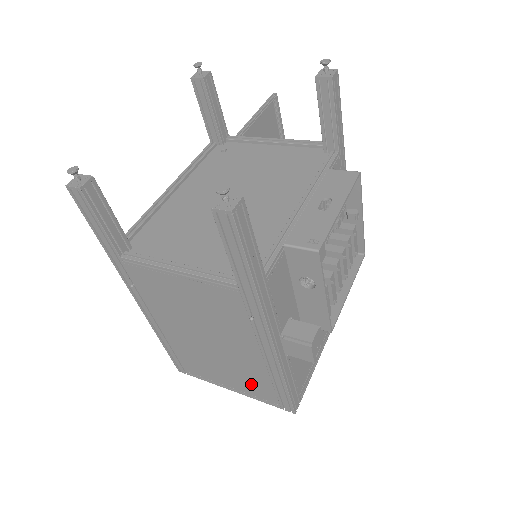
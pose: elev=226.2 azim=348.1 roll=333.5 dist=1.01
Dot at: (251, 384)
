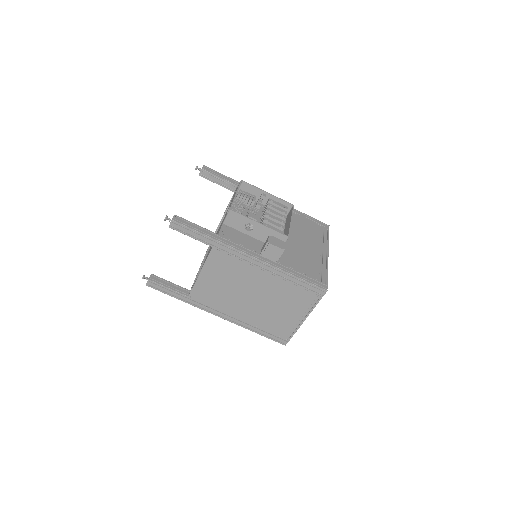
Dot at: (296, 300)
